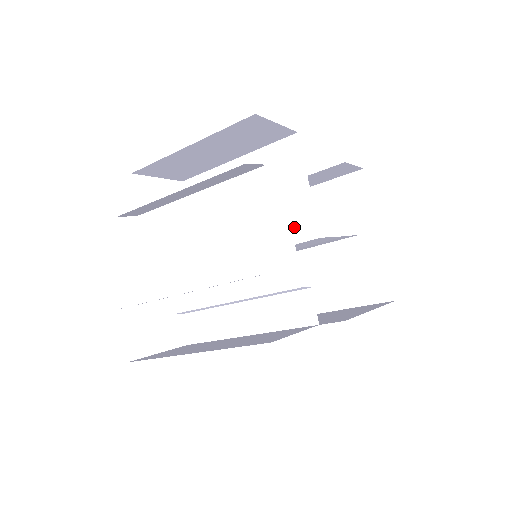
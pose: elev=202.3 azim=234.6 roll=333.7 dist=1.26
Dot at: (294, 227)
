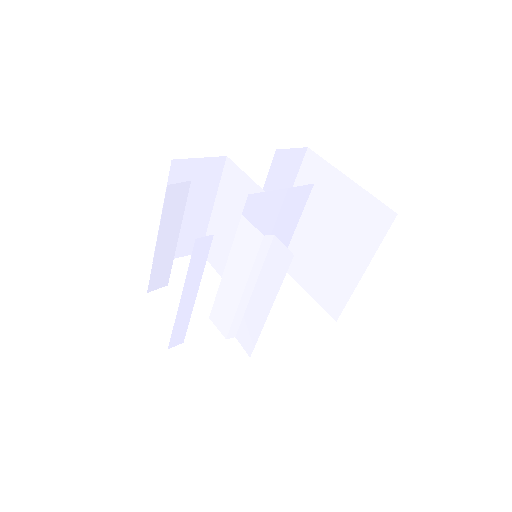
Dot at: occluded
